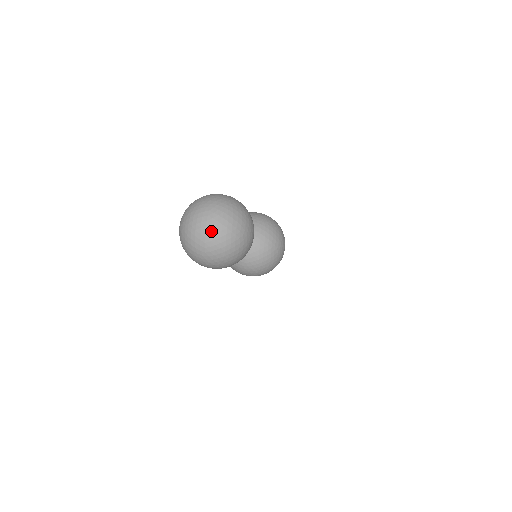
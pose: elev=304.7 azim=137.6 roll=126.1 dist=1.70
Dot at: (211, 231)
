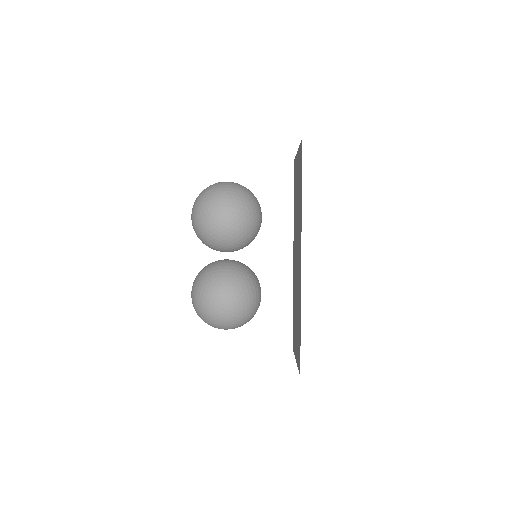
Dot at: occluded
